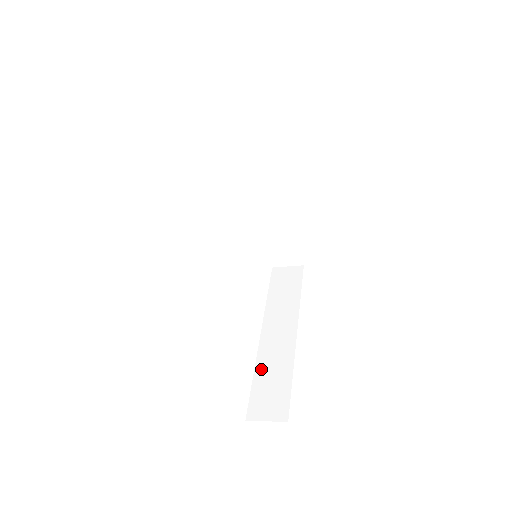
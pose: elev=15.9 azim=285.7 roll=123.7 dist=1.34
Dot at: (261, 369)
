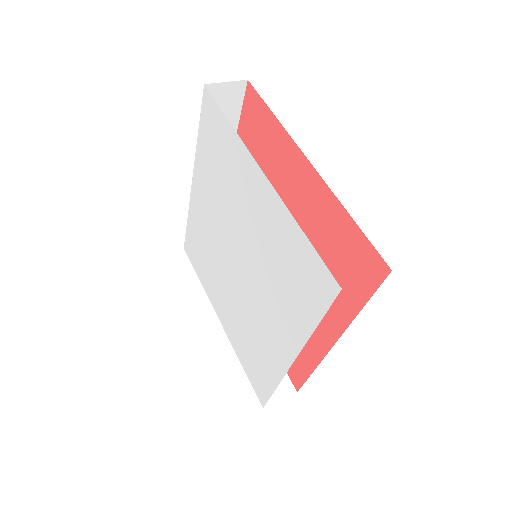
Dot at: occluded
